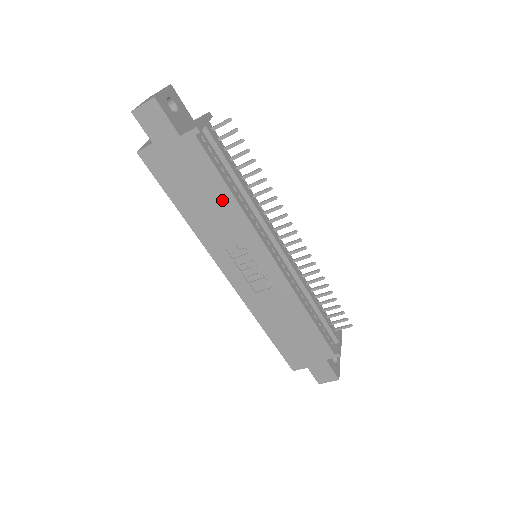
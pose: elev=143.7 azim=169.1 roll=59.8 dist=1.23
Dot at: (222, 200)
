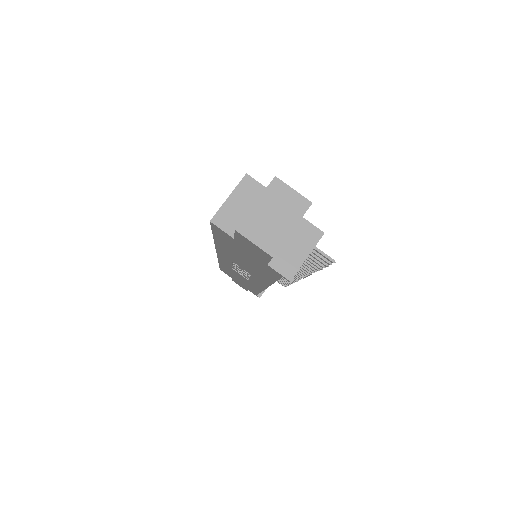
Dot at: (260, 274)
